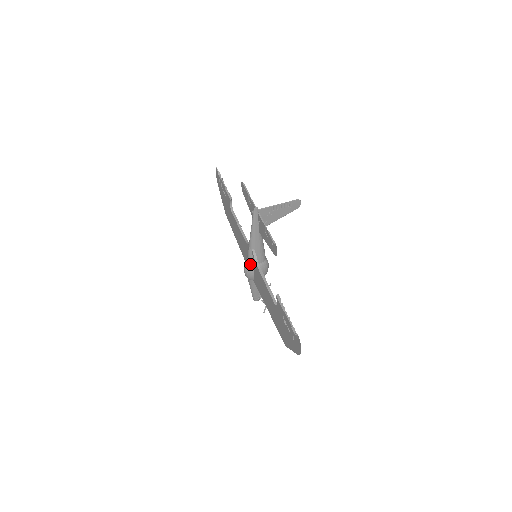
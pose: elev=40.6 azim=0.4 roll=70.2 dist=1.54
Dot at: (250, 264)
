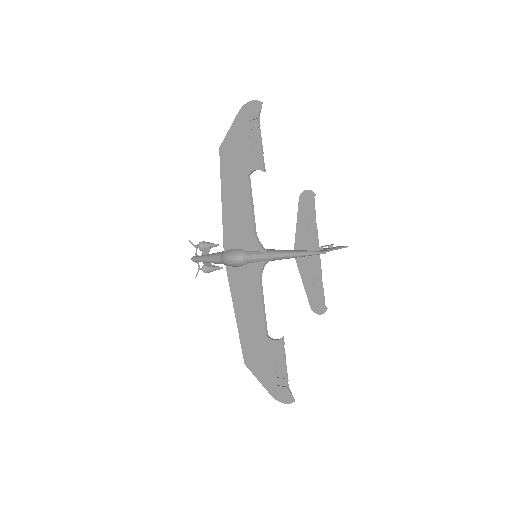
Dot at: (246, 262)
